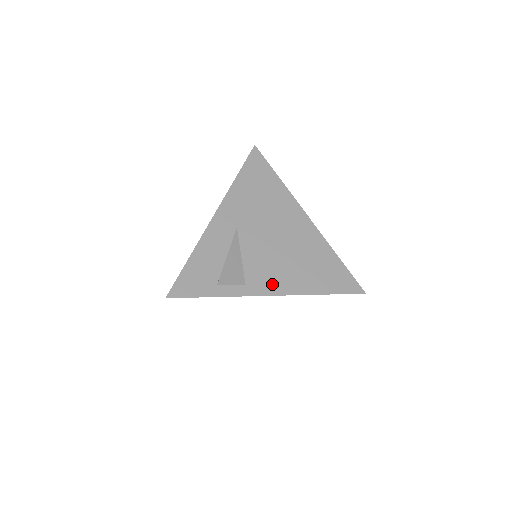
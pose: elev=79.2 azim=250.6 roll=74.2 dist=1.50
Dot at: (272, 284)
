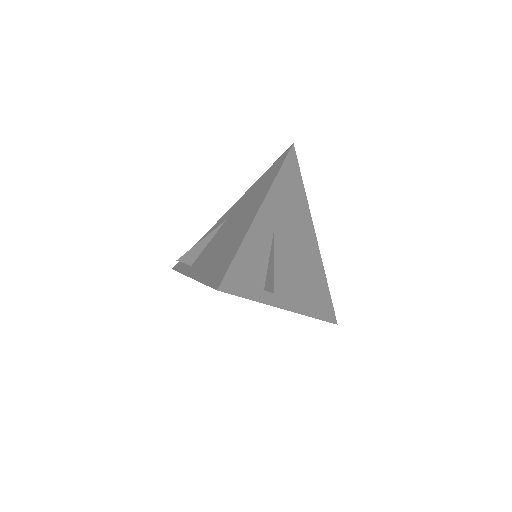
Dot at: (290, 298)
